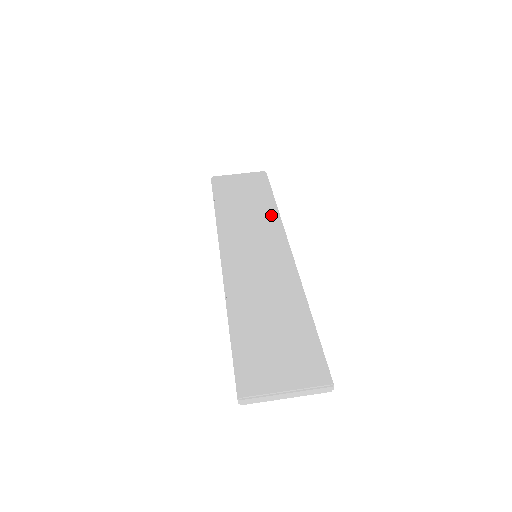
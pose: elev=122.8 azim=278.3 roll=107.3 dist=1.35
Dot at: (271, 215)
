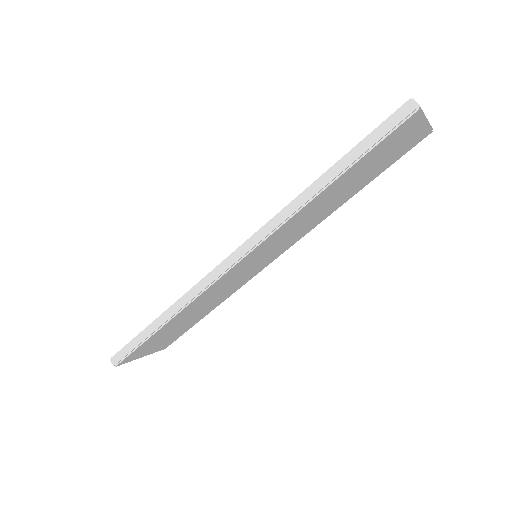
Dot at: occluded
